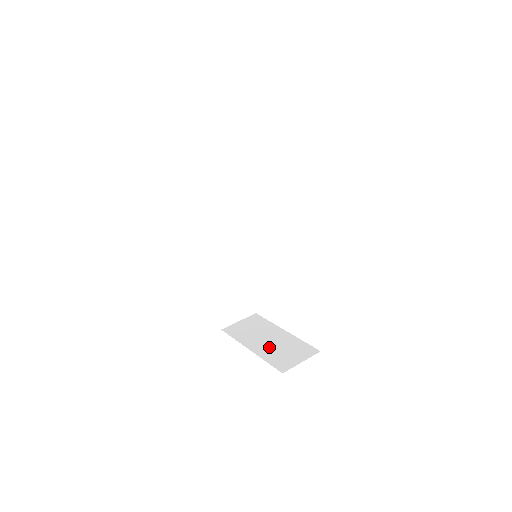
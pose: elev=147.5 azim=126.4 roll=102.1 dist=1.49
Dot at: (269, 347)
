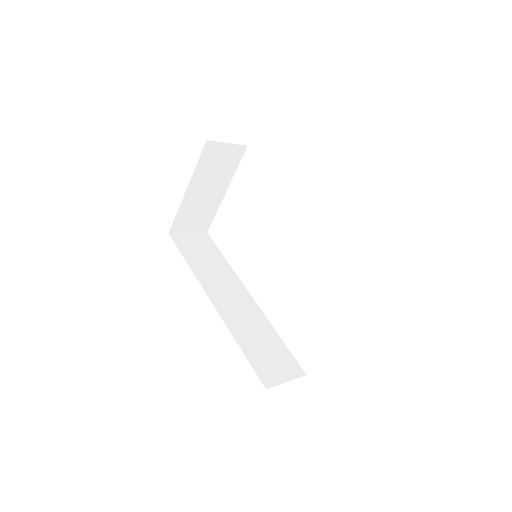
Dot at: occluded
